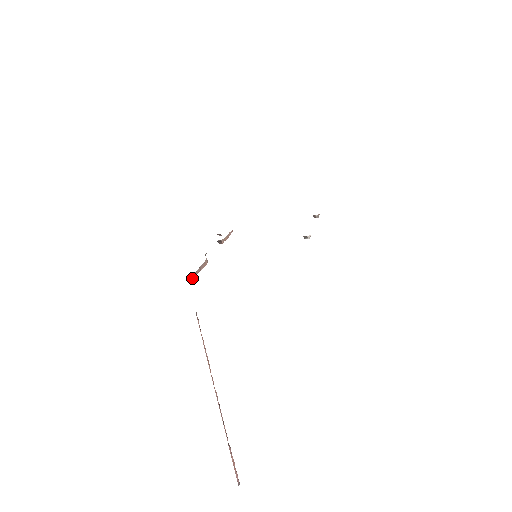
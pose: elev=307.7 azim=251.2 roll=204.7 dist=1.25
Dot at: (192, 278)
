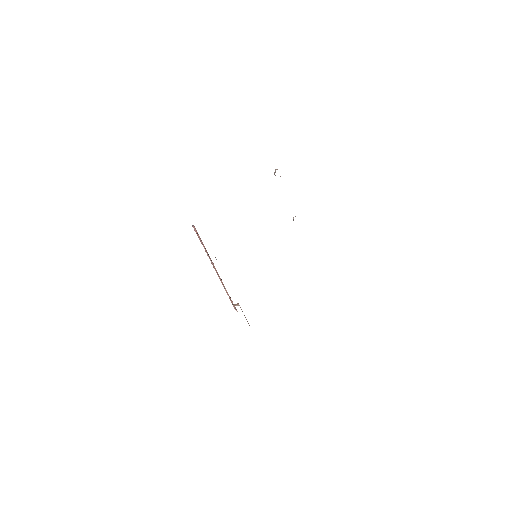
Dot at: occluded
